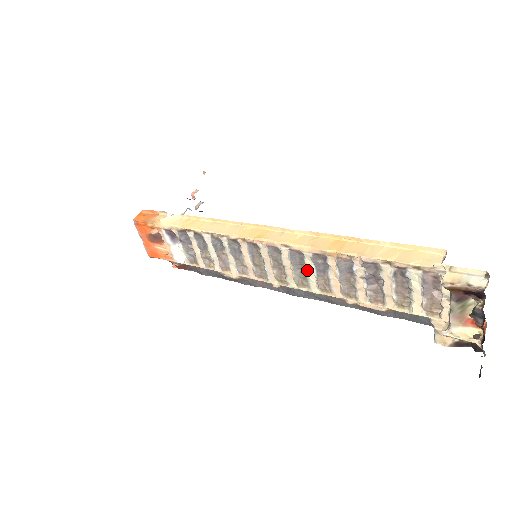
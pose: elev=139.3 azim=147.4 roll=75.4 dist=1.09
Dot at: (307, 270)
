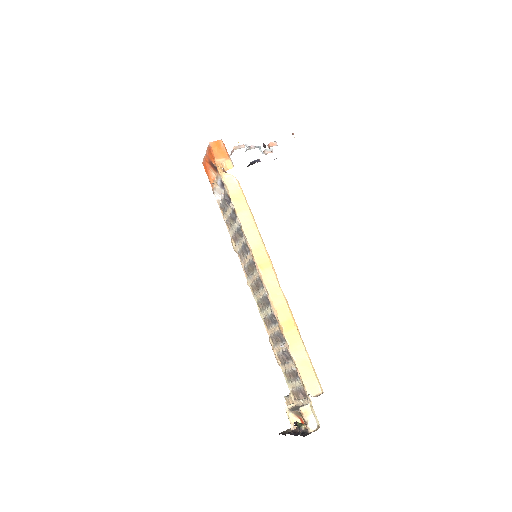
Dot at: (266, 309)
